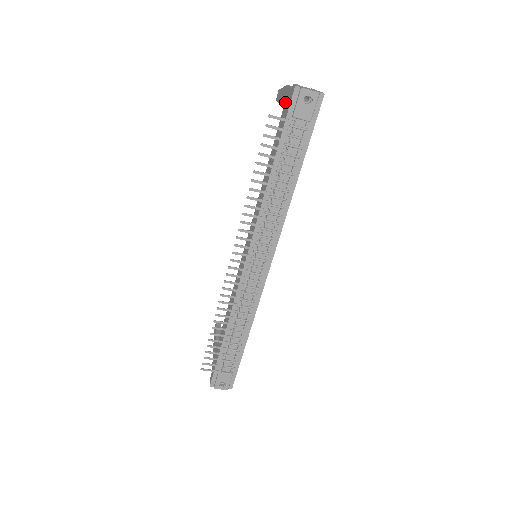
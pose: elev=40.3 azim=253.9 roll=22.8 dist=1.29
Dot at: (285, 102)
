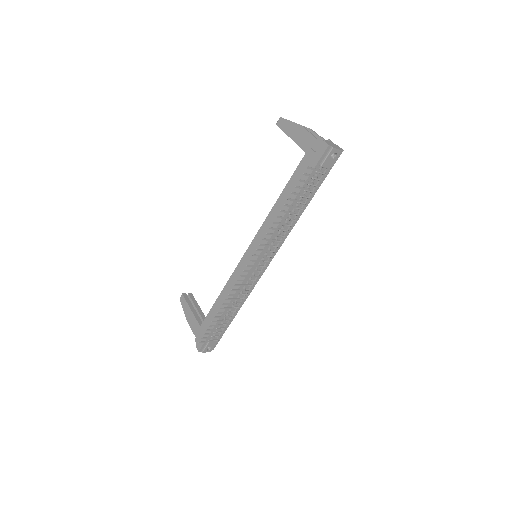
Dot at: (310, 149)
